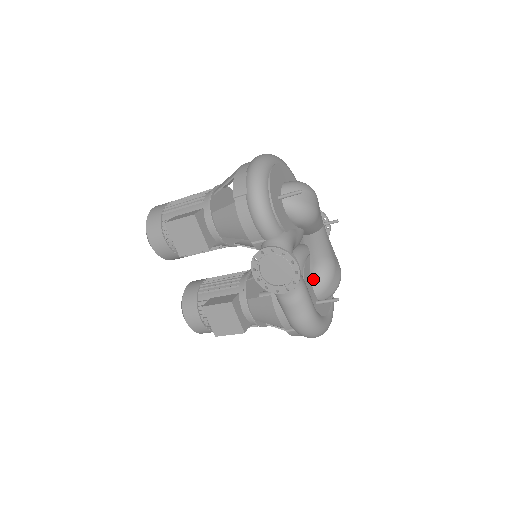
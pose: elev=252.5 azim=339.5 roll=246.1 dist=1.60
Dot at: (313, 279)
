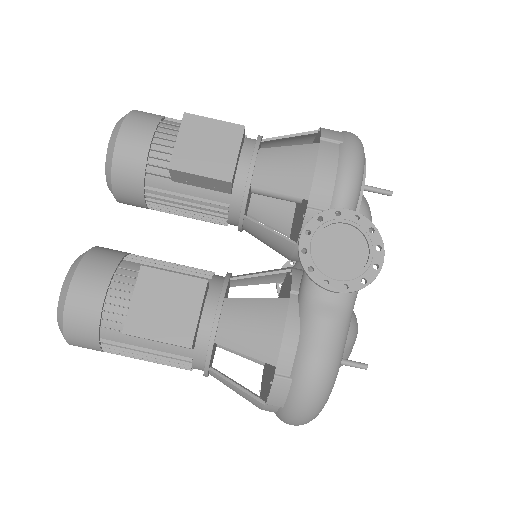
Dot at: occluded
